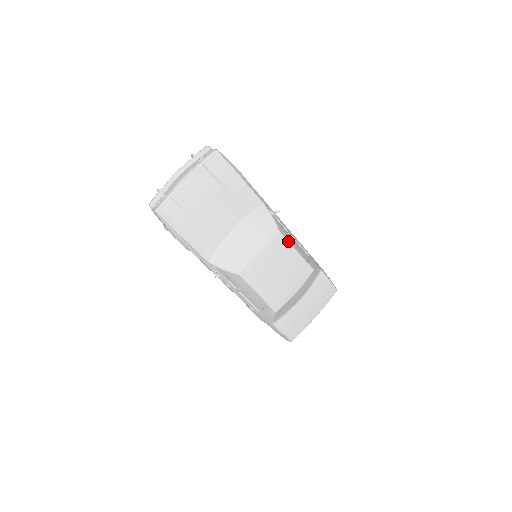
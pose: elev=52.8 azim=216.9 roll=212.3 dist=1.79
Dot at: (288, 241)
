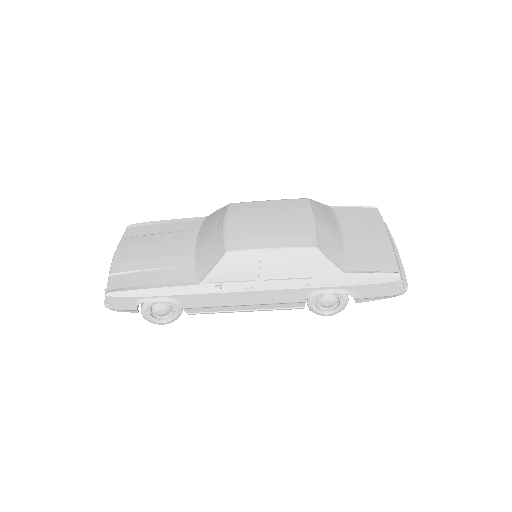
Dot at: (249, 202)
